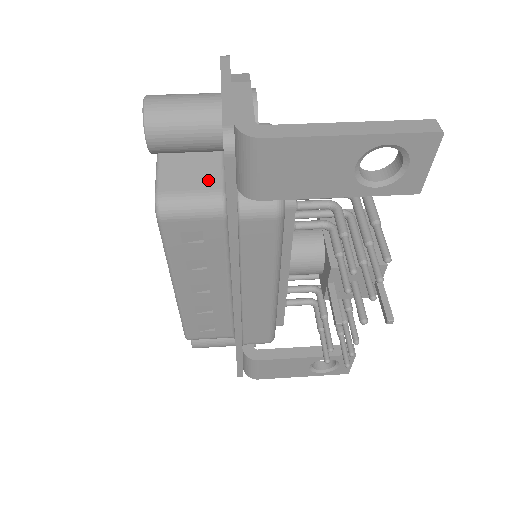
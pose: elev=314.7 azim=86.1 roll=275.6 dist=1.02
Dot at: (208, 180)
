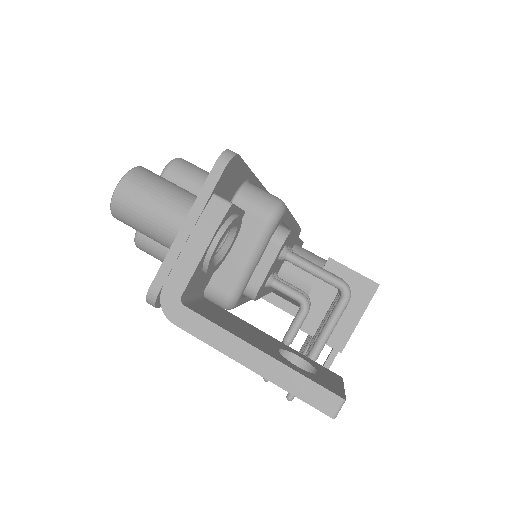
Dot at: occluded
